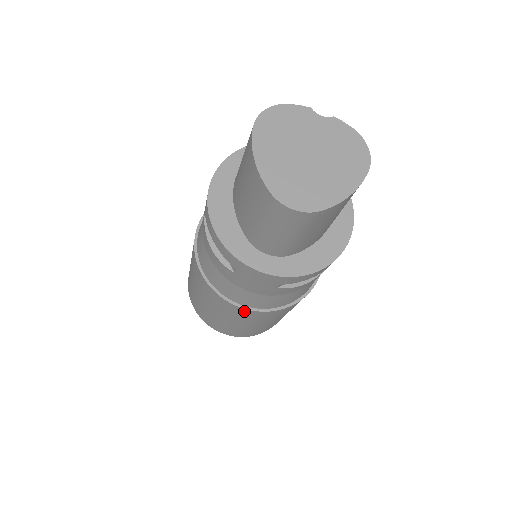
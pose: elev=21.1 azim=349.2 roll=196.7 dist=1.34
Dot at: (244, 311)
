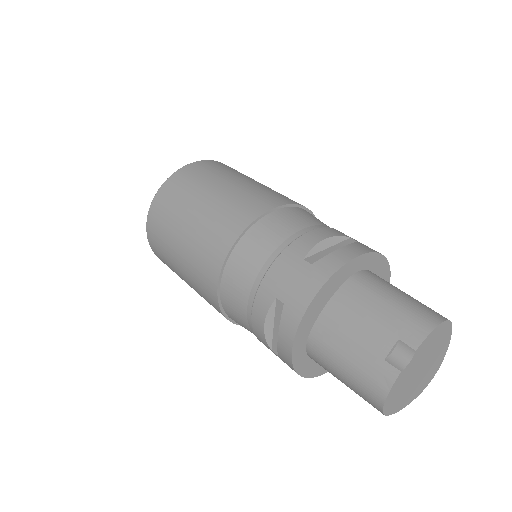
Dot at: occluded
